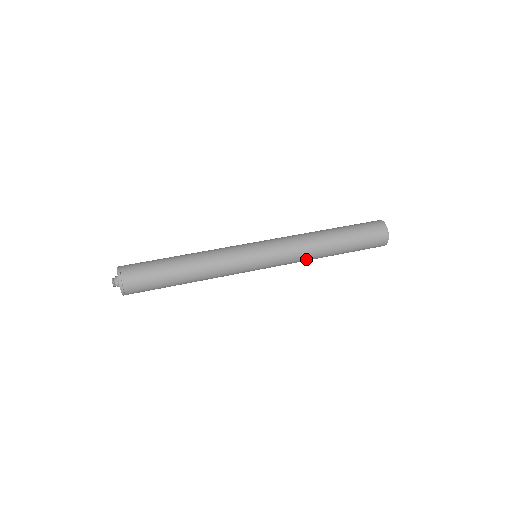
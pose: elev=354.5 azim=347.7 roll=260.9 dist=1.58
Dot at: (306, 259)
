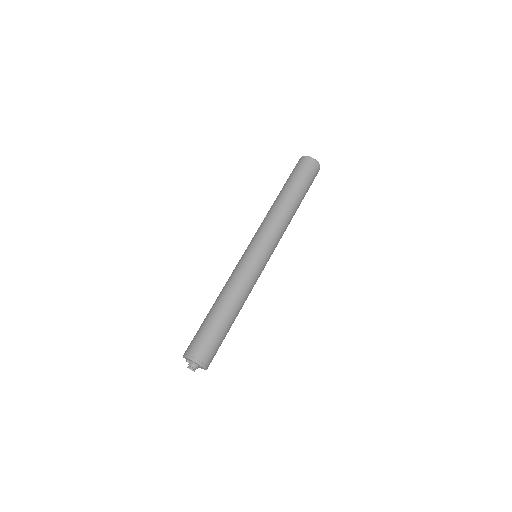
Dot at: occluded
